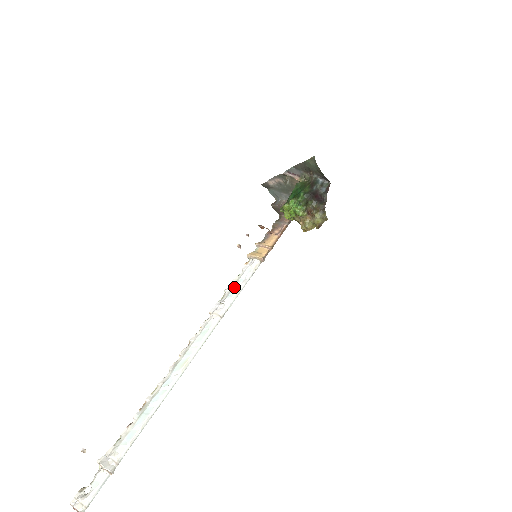
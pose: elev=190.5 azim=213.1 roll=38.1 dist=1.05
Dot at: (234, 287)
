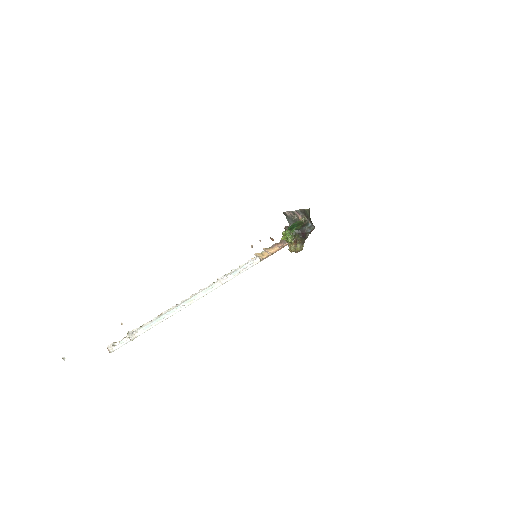
Dot at: (238, 270)
